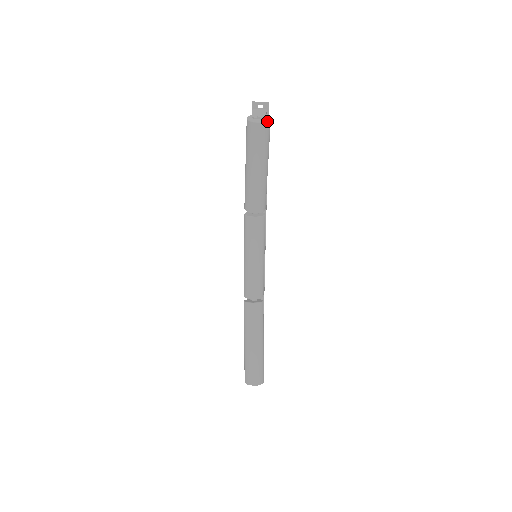
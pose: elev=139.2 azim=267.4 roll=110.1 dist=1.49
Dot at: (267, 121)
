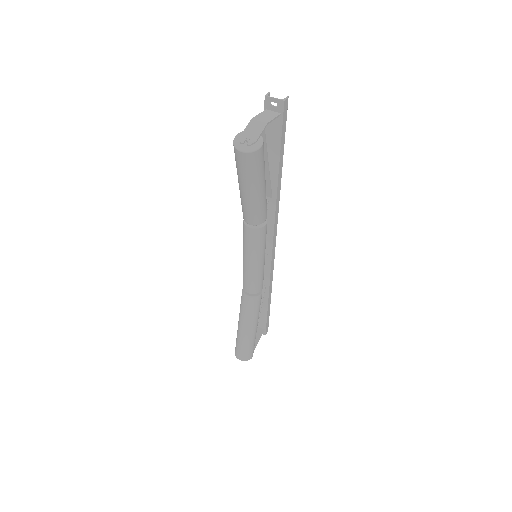
Dot at: (254, 150)
